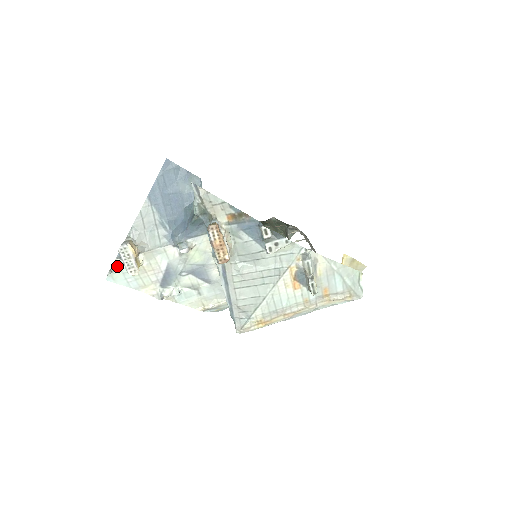
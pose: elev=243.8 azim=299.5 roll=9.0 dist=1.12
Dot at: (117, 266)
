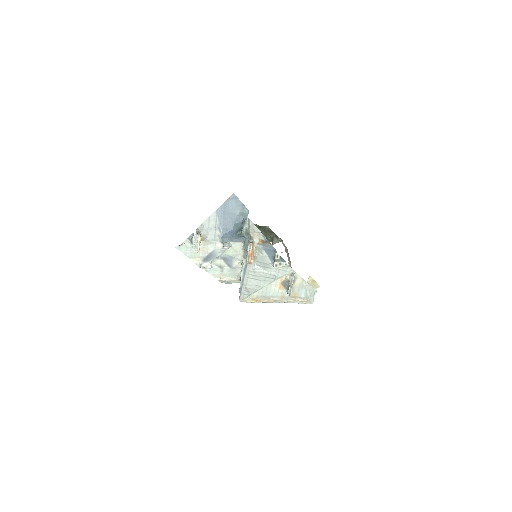
Dot at: (185, 243)
